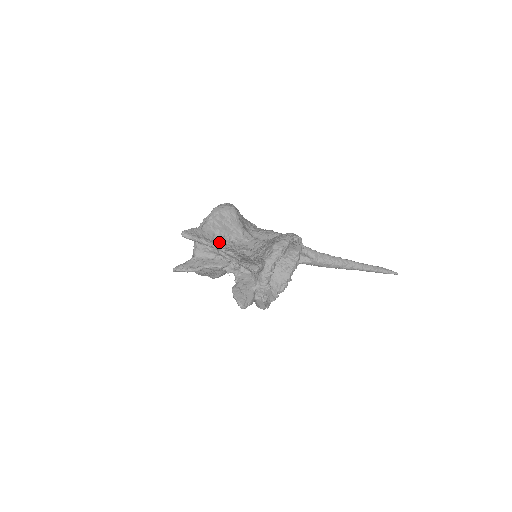
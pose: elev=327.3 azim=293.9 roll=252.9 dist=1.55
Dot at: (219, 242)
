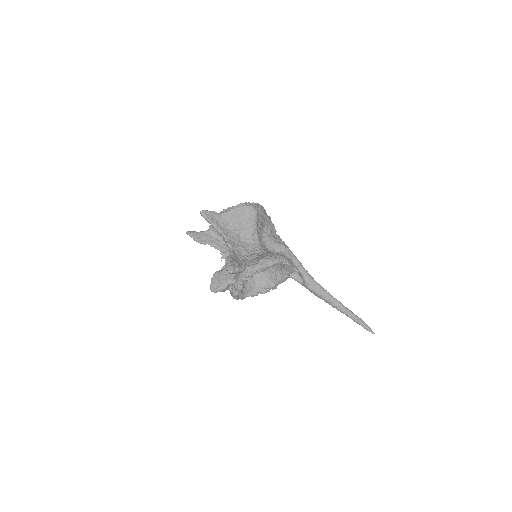
Dot at: (228, 232)
